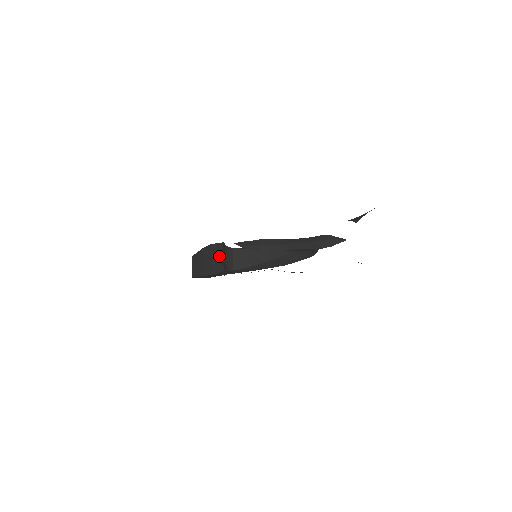
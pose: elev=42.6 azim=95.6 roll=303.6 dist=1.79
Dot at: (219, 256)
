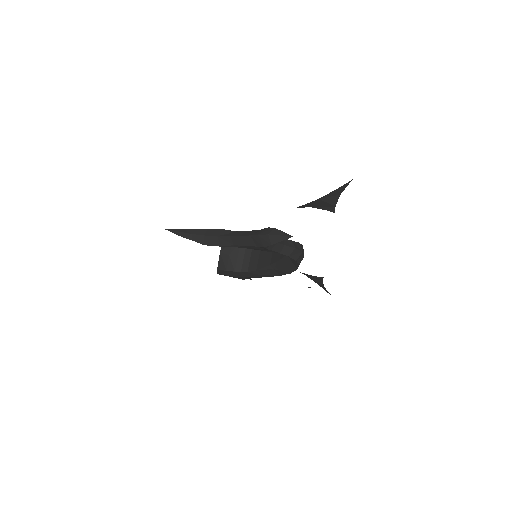
Dot at: (220, 251)
